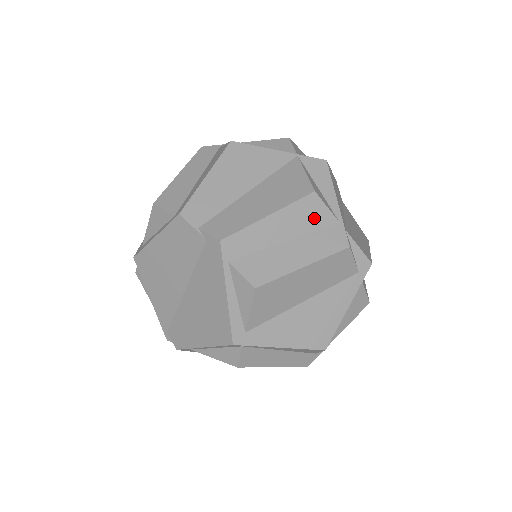
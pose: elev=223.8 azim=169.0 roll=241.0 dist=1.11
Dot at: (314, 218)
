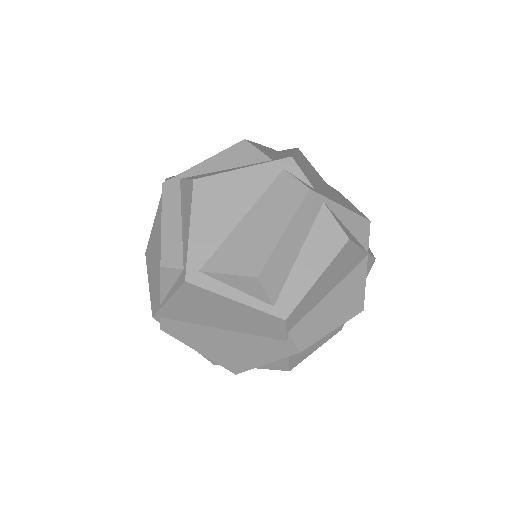
Dot at: occluded
